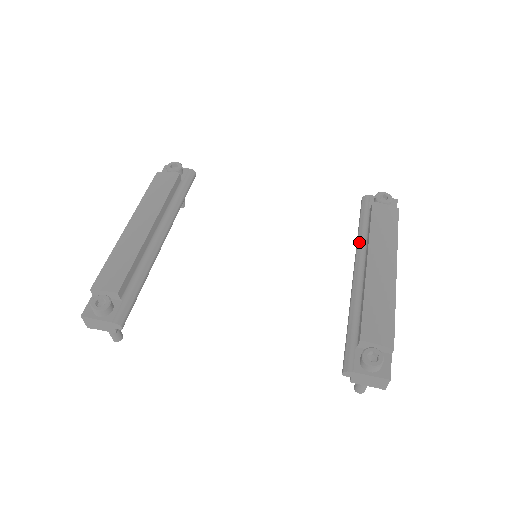
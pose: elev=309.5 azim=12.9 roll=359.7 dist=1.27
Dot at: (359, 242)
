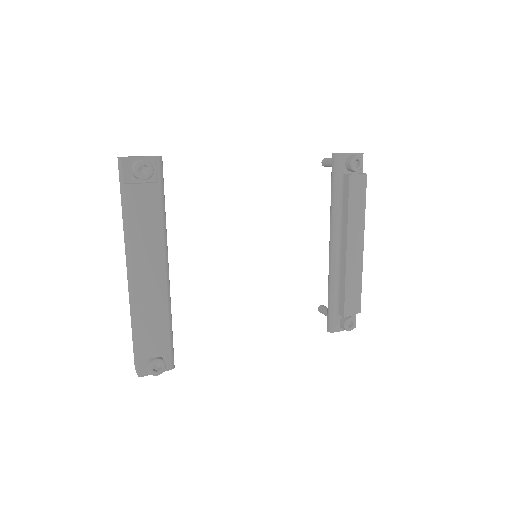
Dot at: (335, 217)
